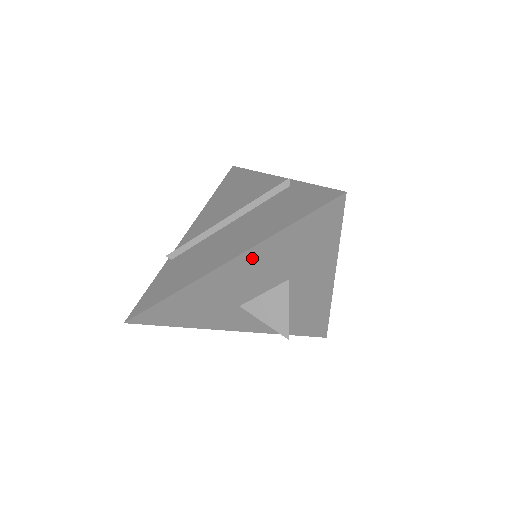
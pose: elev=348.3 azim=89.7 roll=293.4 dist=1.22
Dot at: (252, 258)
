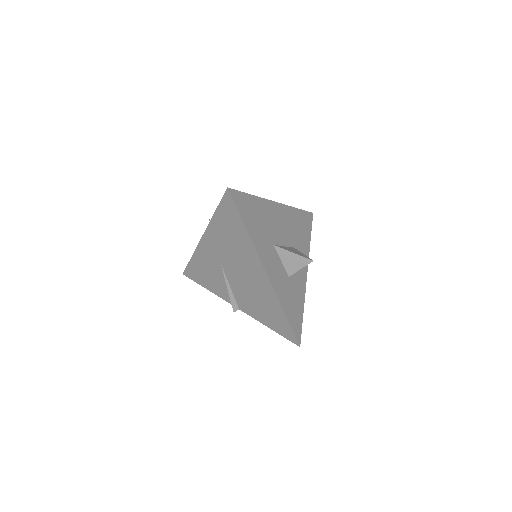
Dot at: (286, 212)
